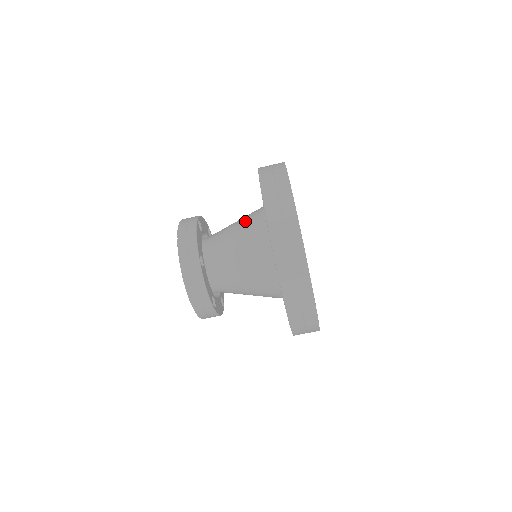
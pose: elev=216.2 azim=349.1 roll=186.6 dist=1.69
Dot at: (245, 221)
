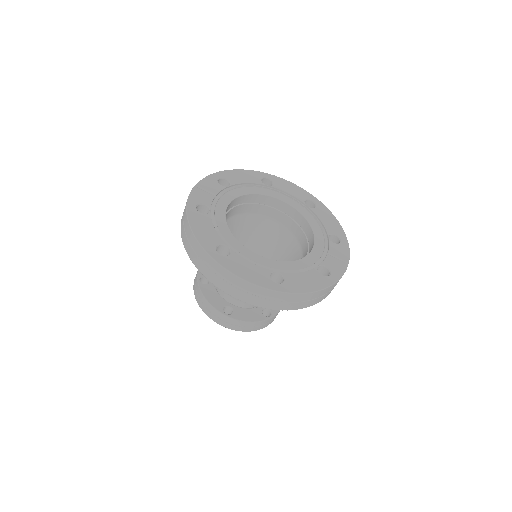
Dot at: occluded
